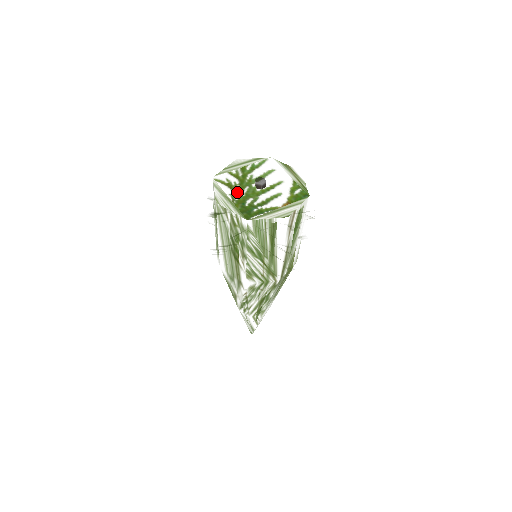
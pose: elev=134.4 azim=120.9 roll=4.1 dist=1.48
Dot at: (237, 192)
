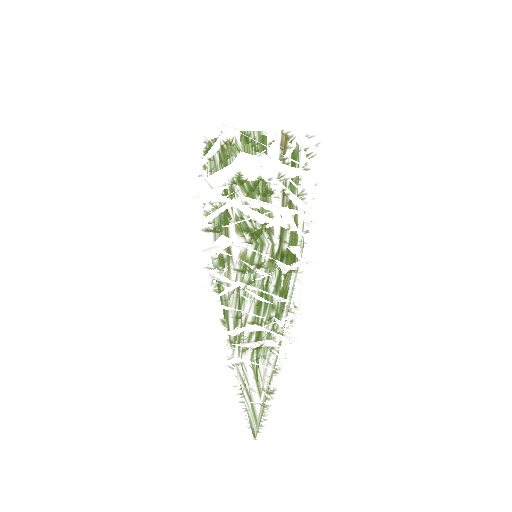
Dot at: occluded
